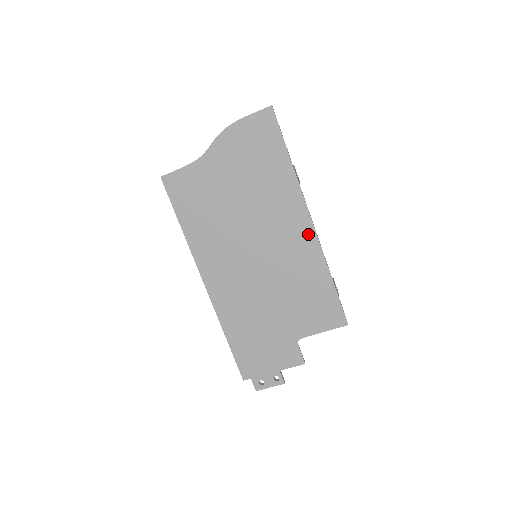
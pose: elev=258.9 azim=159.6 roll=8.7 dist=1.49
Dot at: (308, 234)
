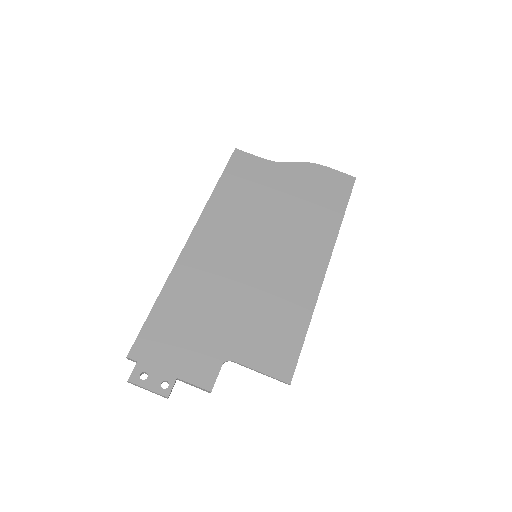
Dot at: (316, 274)
